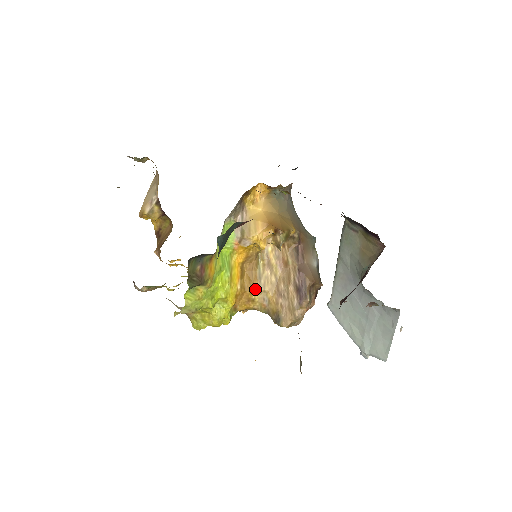
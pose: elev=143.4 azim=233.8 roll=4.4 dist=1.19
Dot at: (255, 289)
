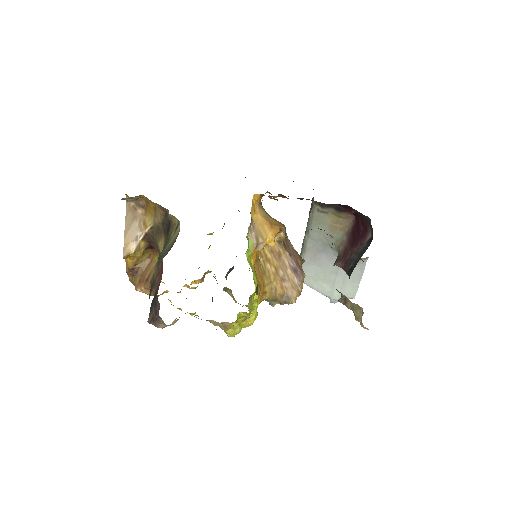
Dot at: (265, 283)
